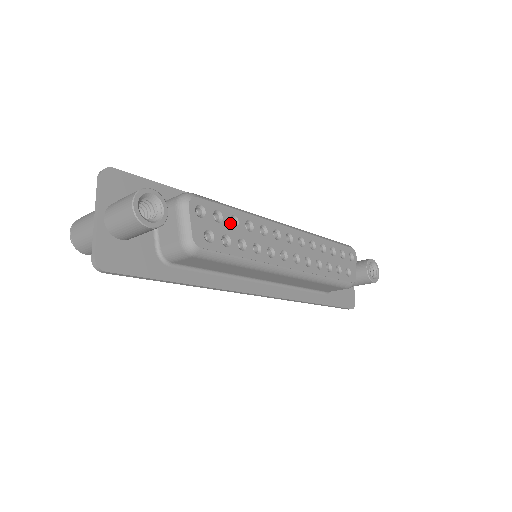
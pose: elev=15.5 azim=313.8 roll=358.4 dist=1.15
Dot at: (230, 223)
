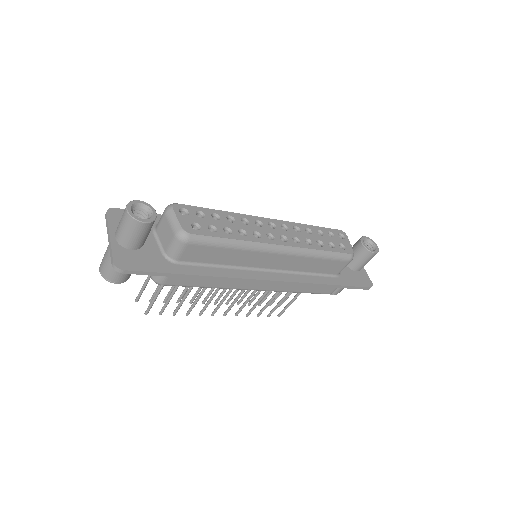
Dot at: occluded
